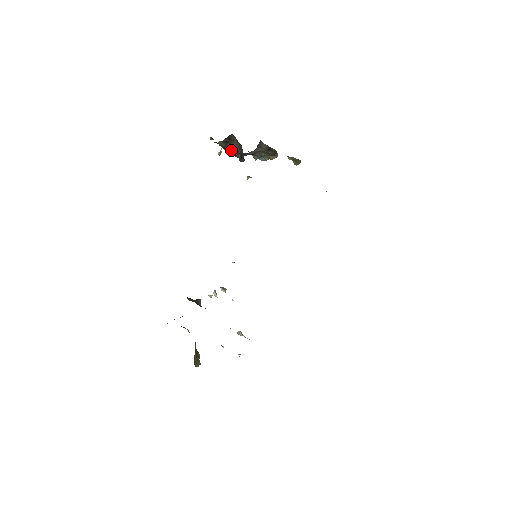
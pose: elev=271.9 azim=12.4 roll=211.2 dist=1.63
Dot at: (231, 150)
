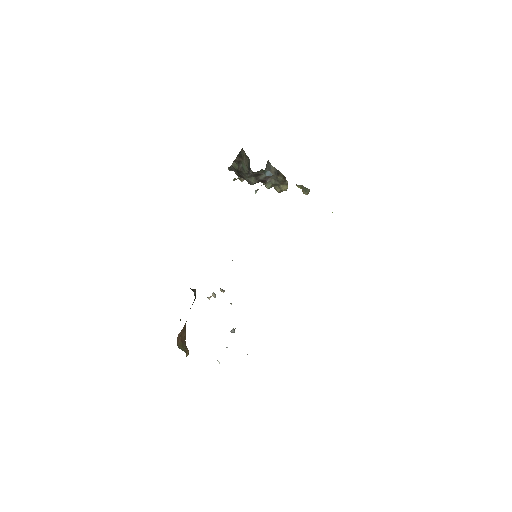
Dot at: (243, 172)
